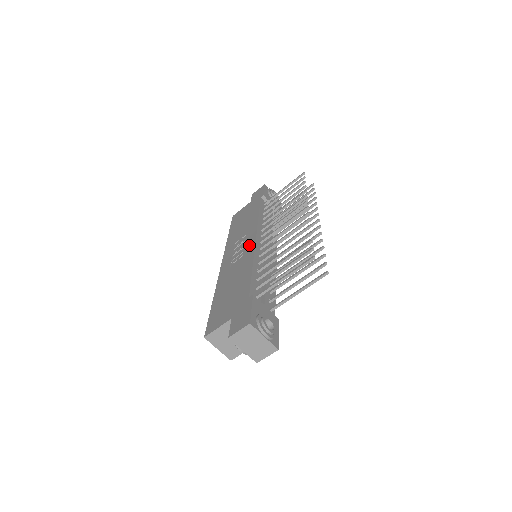
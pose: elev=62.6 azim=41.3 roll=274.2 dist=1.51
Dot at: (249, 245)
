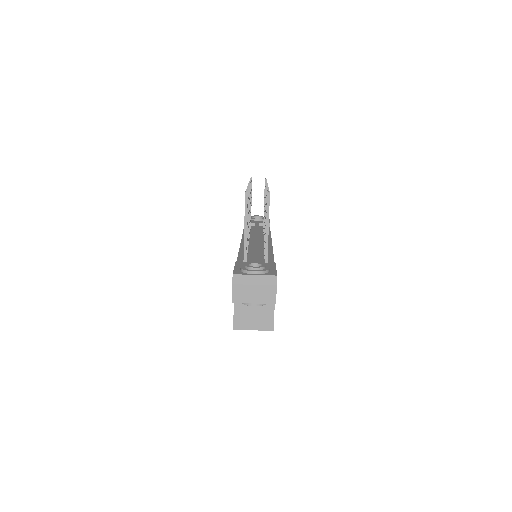
Dot at: occluded
